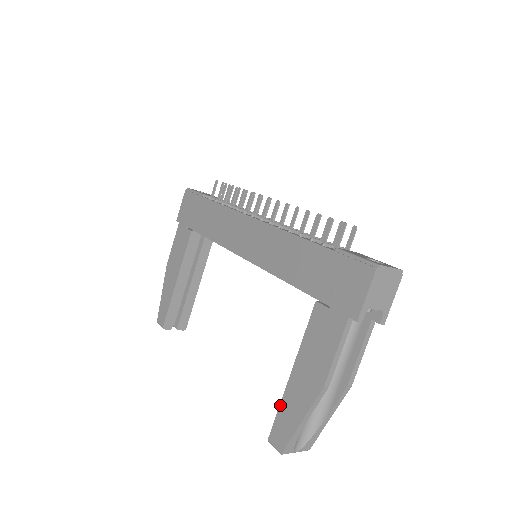
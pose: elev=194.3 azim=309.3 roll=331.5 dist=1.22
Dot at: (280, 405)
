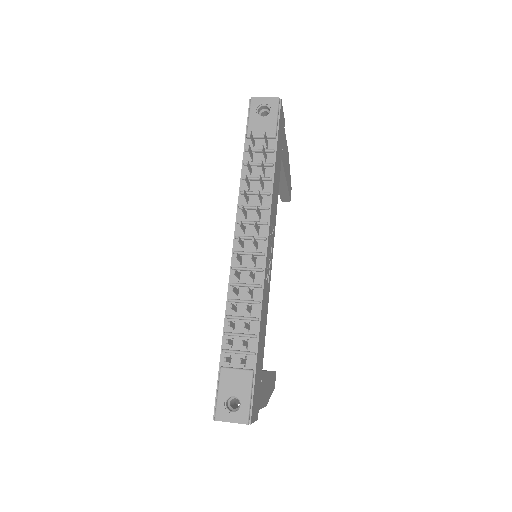
Dot at: occluded
